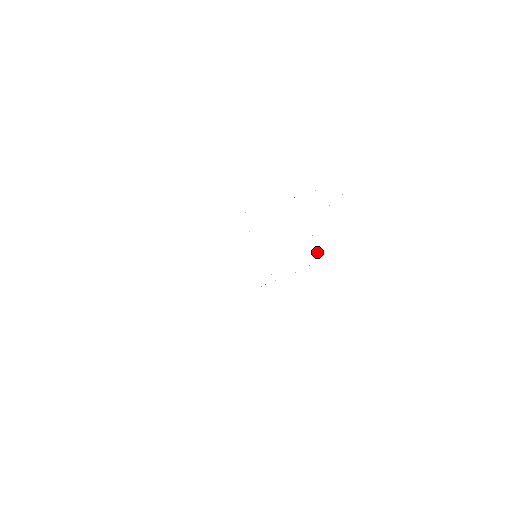
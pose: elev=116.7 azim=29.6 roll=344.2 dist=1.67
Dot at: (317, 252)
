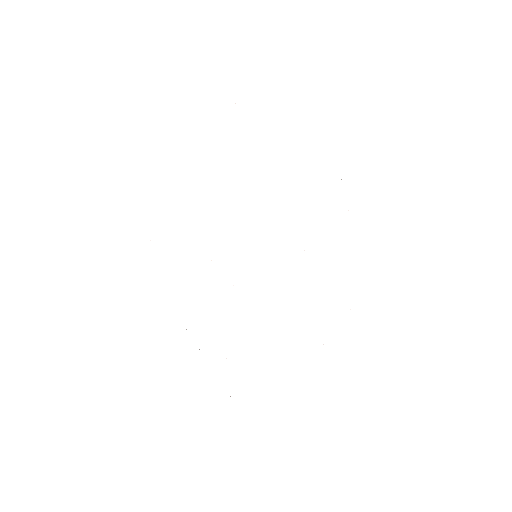
Dot at: occluded
